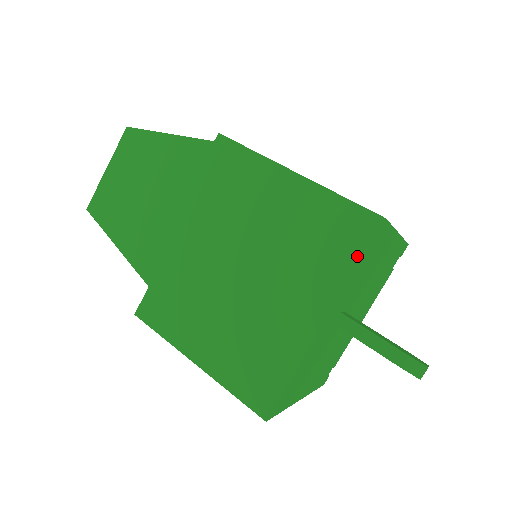
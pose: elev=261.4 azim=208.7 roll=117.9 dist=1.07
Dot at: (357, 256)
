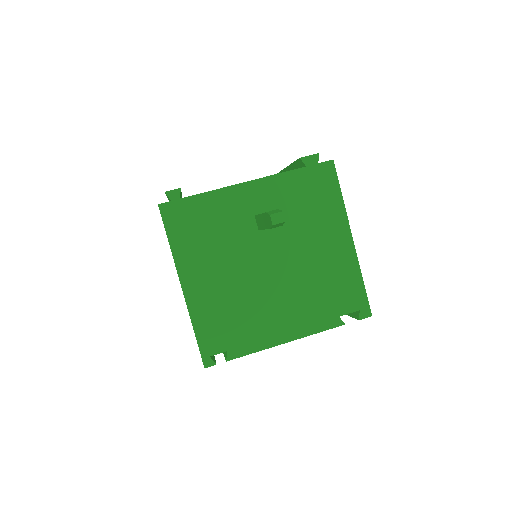
Dot at: (301, 168)
